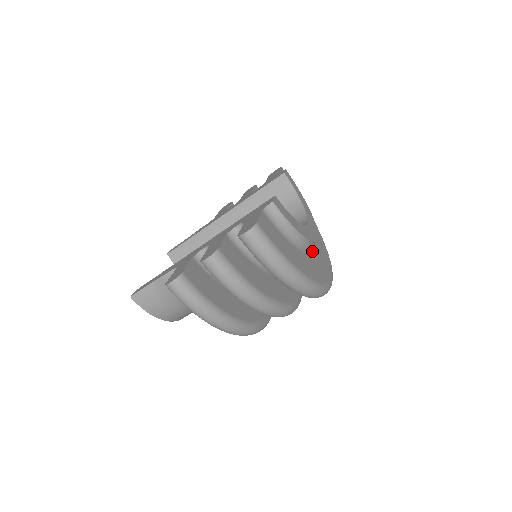
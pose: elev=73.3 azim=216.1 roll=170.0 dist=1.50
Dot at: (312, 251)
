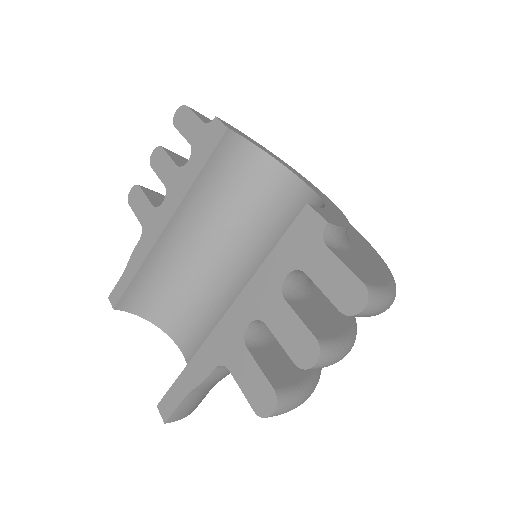
Dot at: occluded
